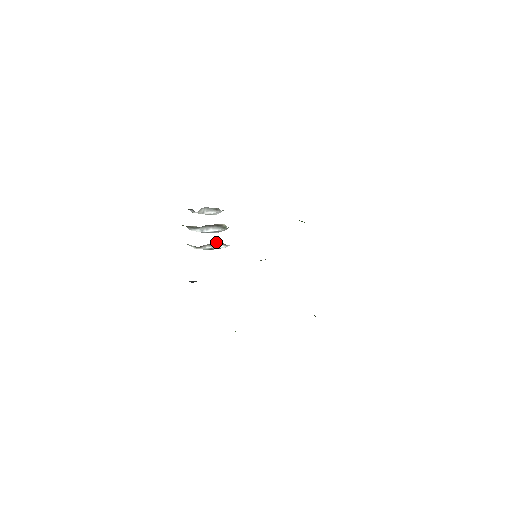
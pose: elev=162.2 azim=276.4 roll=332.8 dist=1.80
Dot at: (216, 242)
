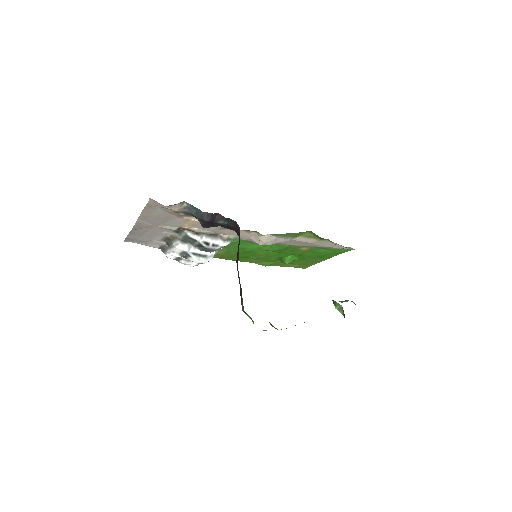
Dot at: (213, 233)
